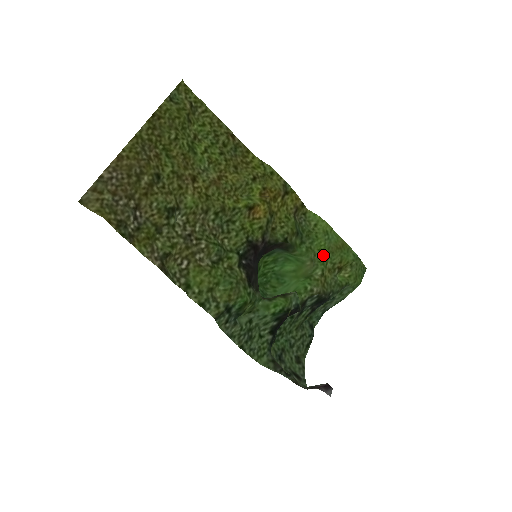
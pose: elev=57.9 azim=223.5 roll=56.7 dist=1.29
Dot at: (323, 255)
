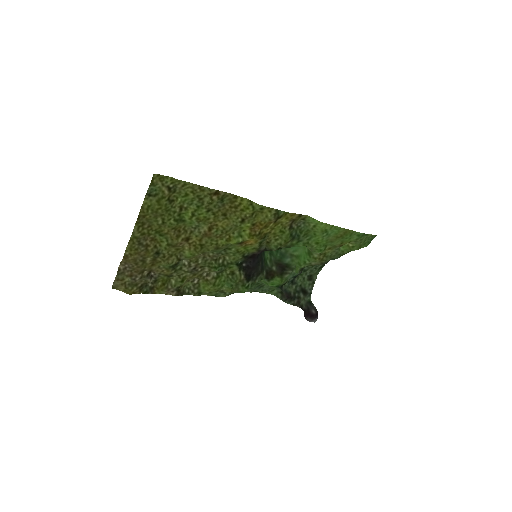
Dot at: (321, 245)
